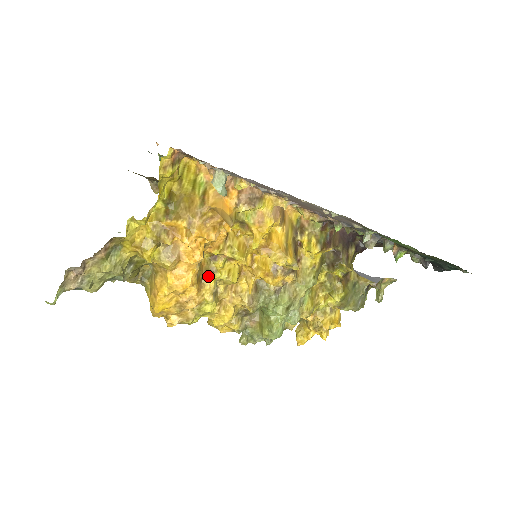
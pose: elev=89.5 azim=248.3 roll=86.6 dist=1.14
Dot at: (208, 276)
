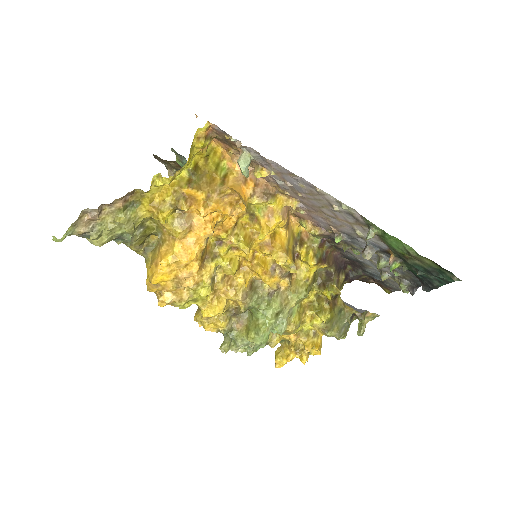
Dot at: (211, 258)
